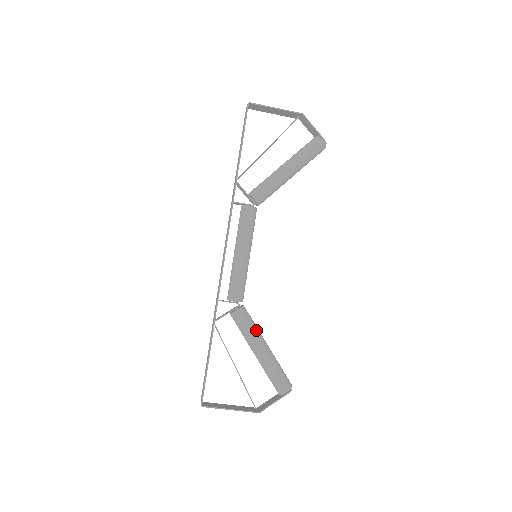
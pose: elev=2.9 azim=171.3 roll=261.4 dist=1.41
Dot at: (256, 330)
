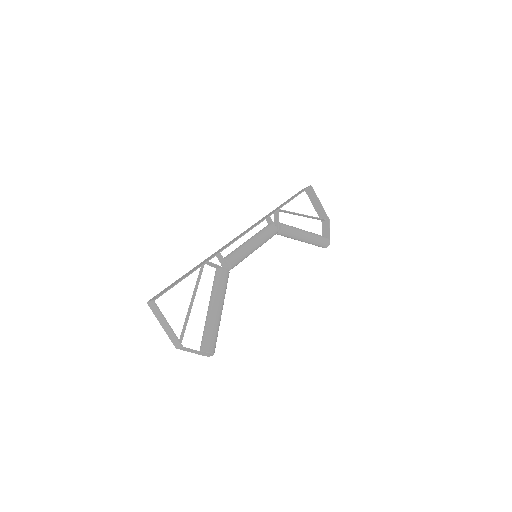
Dot at: occluded
